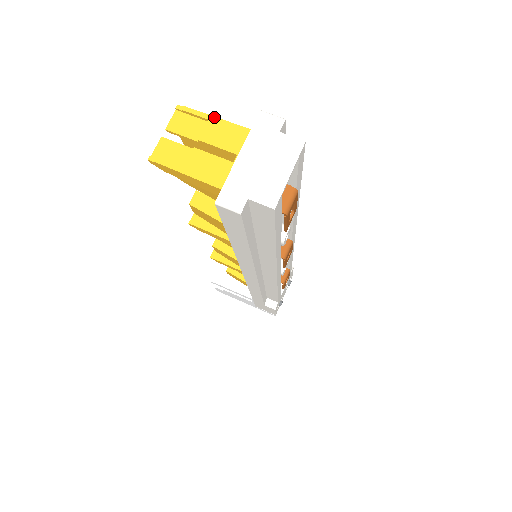
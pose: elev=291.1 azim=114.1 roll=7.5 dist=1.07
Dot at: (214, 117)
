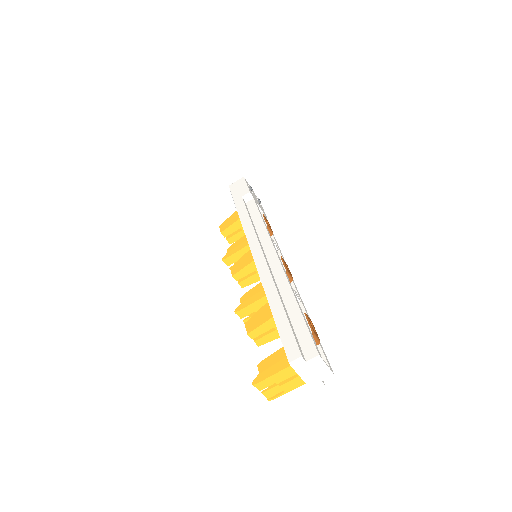
Dot at: (272, 376)
